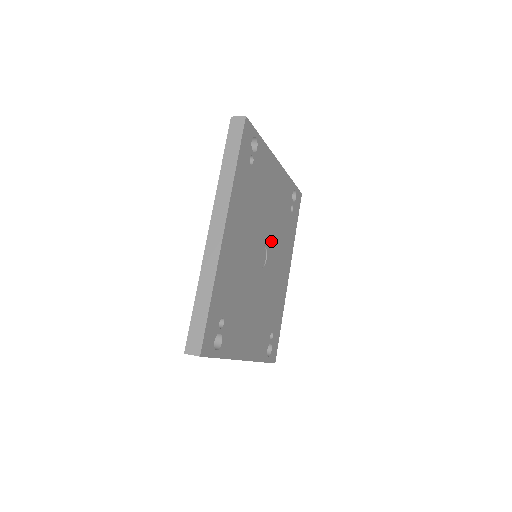
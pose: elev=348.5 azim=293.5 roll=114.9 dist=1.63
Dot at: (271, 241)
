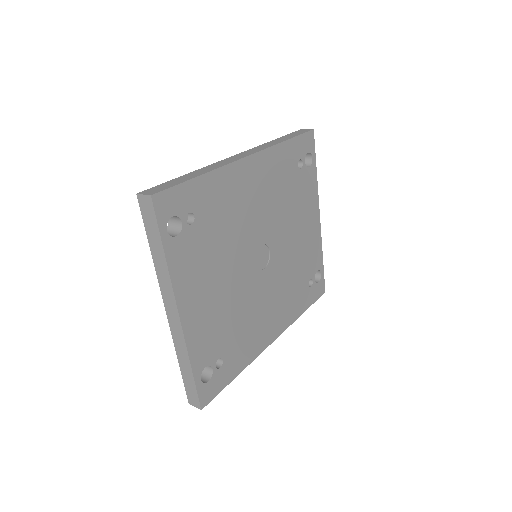
Dot at: (277, 264)
